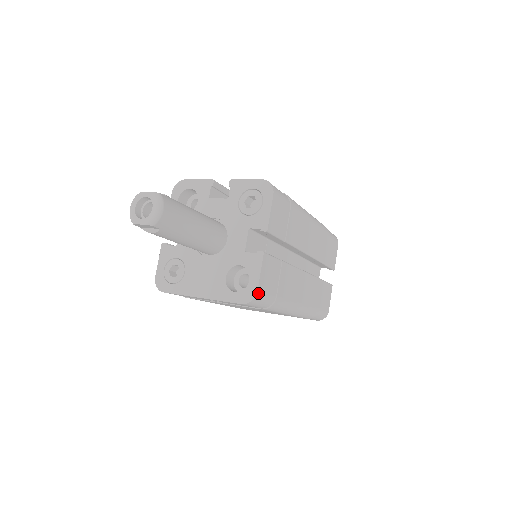
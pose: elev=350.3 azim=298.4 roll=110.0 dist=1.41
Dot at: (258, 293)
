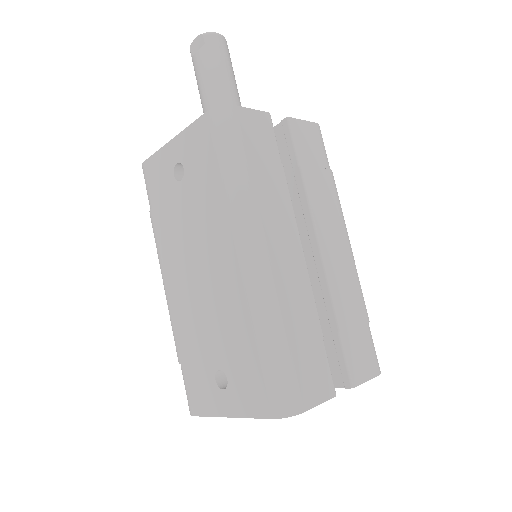
Dot at: (233, 109)
